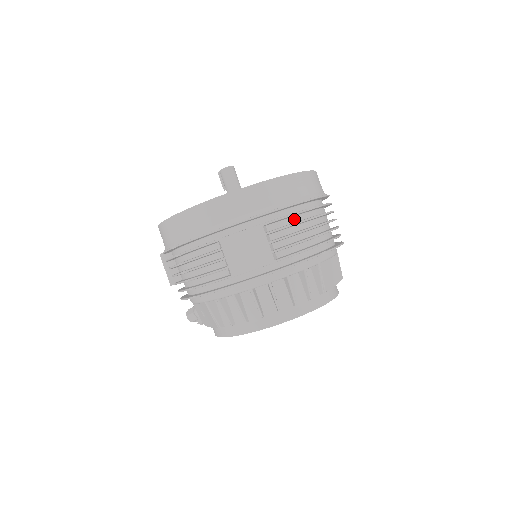
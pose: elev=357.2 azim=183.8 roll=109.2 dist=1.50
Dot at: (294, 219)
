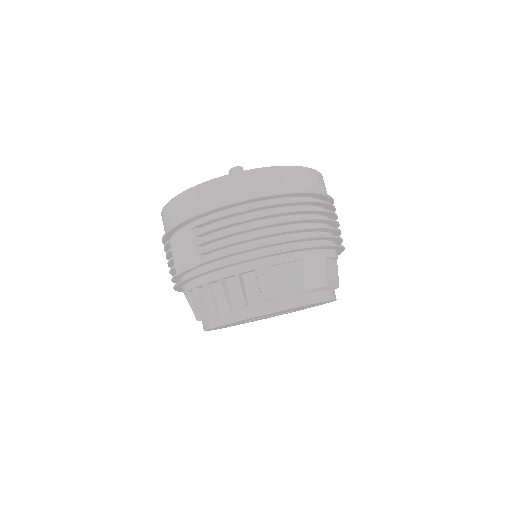
Dot at: (228, 221)
